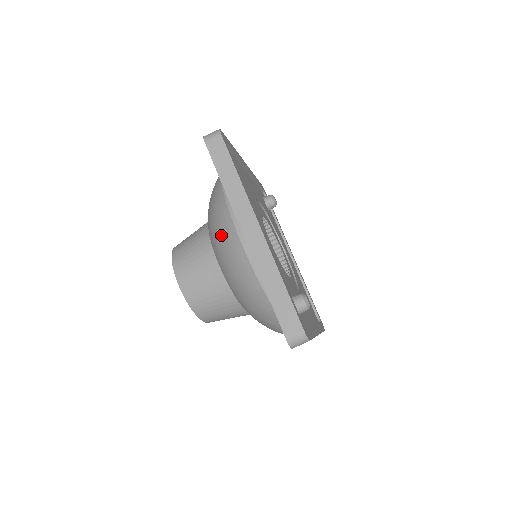
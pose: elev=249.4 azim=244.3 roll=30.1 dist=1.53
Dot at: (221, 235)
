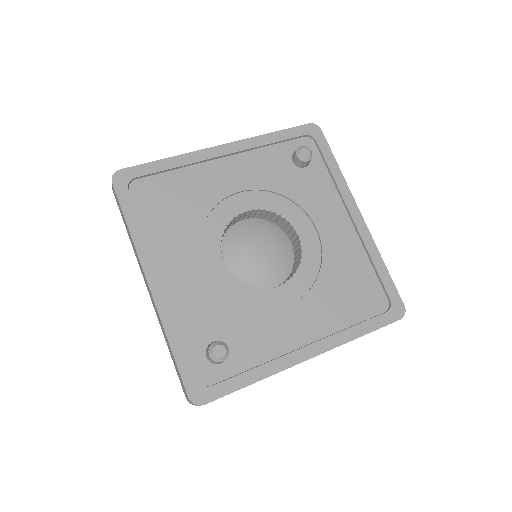
Dot at: occluded
